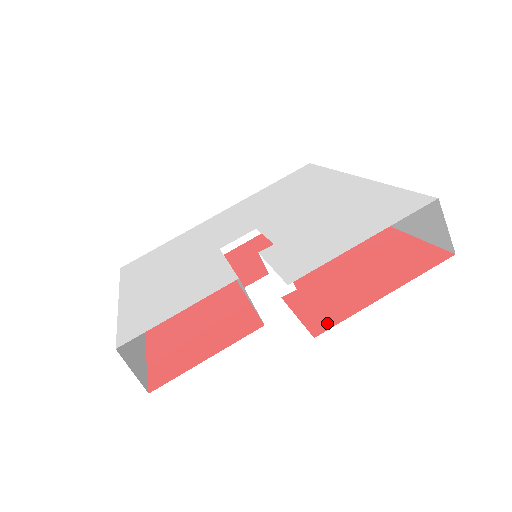
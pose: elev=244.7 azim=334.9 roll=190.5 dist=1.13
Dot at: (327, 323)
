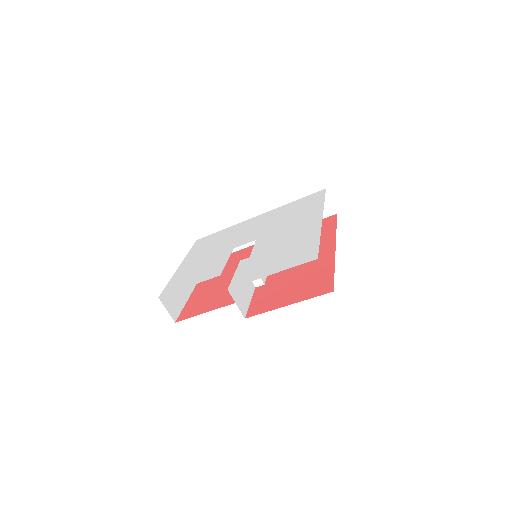
Dot at: (255, 312)
